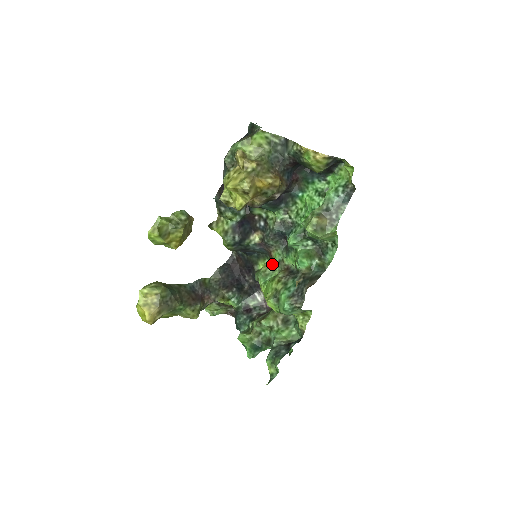
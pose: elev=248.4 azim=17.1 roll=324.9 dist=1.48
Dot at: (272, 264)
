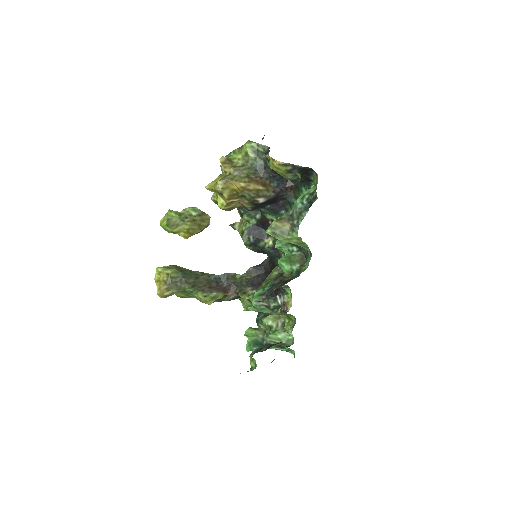
Dot at: (279, 267)
